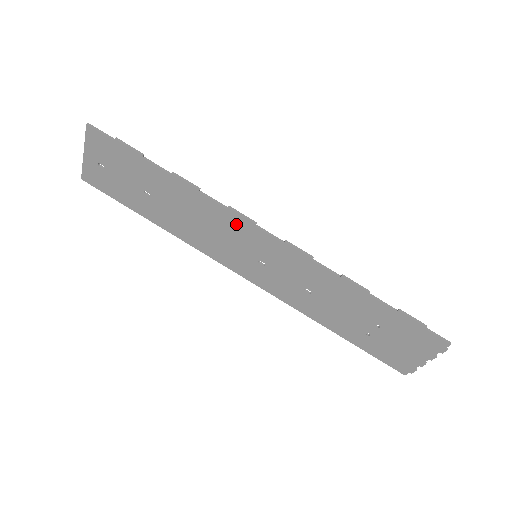
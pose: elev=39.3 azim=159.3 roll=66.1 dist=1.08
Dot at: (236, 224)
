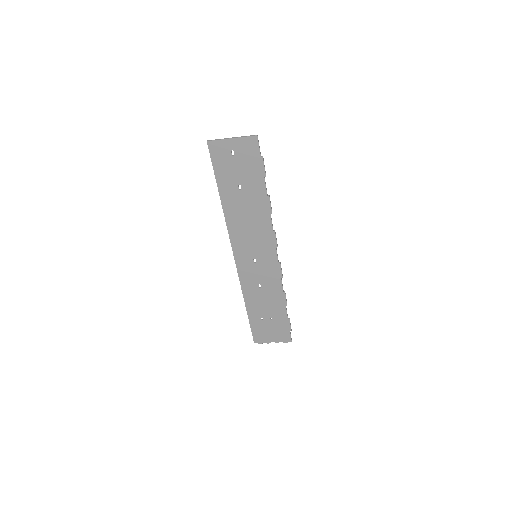
Dot at: (268, 239)
